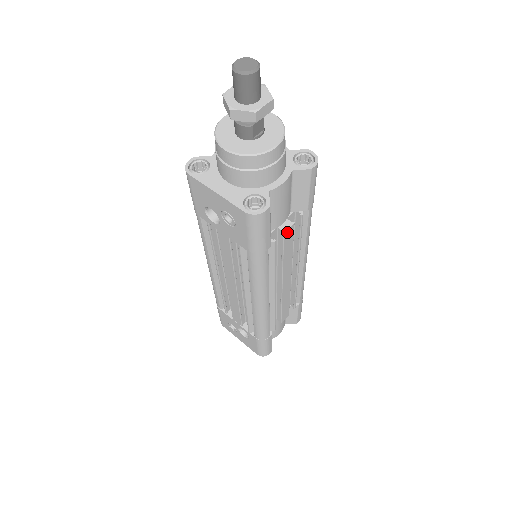
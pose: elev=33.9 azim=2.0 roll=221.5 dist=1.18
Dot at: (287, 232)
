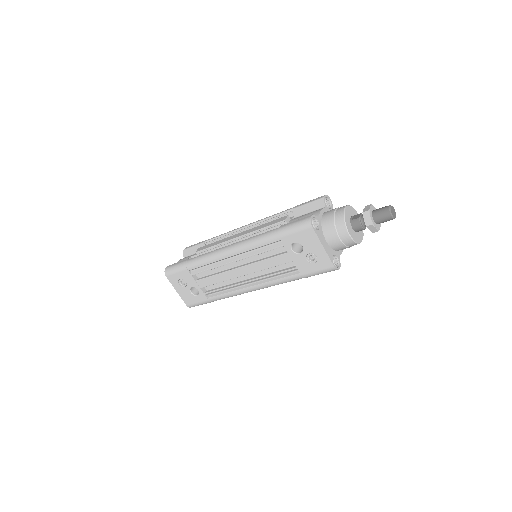
Dot at: occluded
